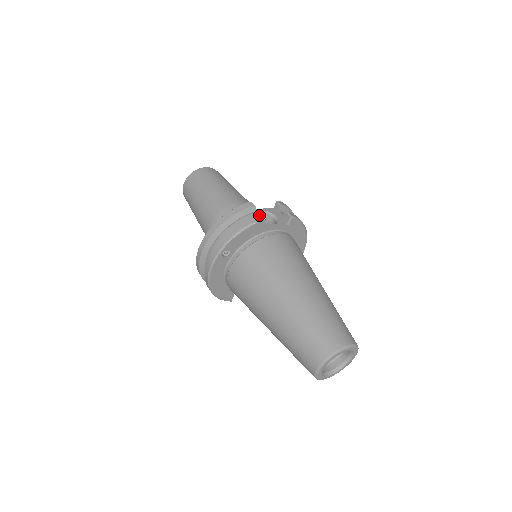
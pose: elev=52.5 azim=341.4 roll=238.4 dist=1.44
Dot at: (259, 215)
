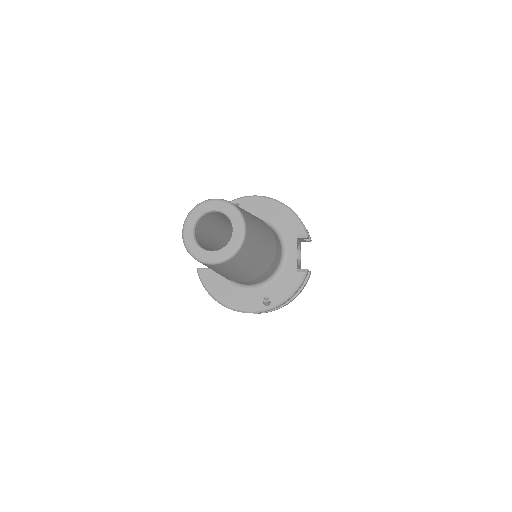
Dot at: occluded
